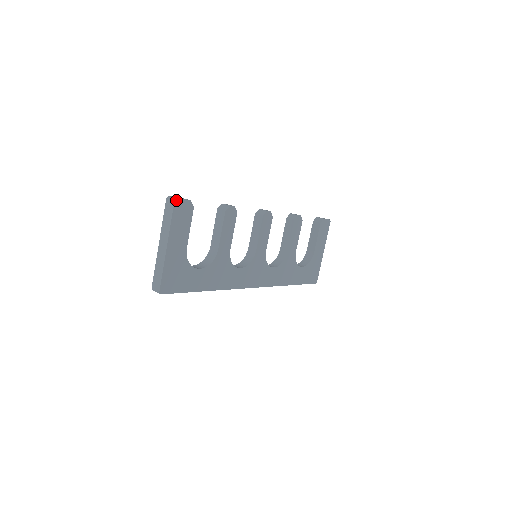
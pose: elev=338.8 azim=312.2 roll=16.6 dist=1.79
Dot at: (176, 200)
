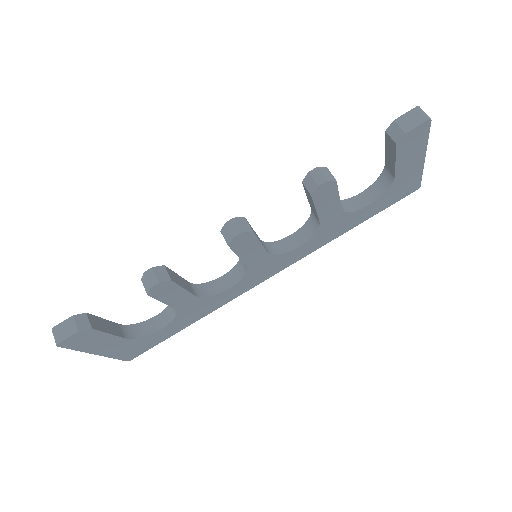
Dot at: (59, 344)
